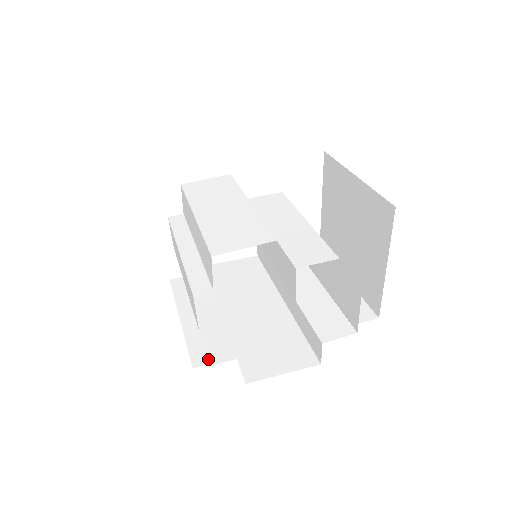
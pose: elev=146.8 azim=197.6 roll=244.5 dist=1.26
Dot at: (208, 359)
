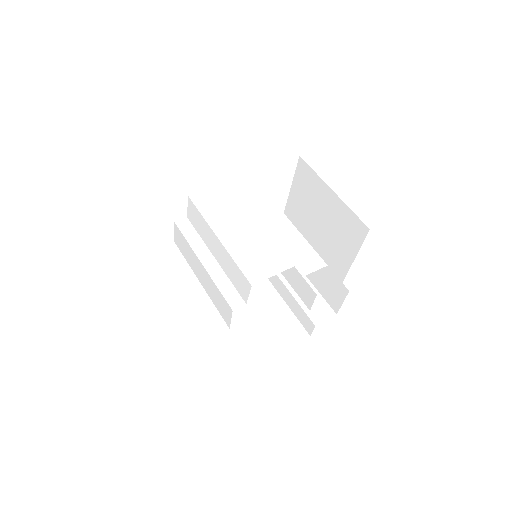
Dot at: (245, 352)
